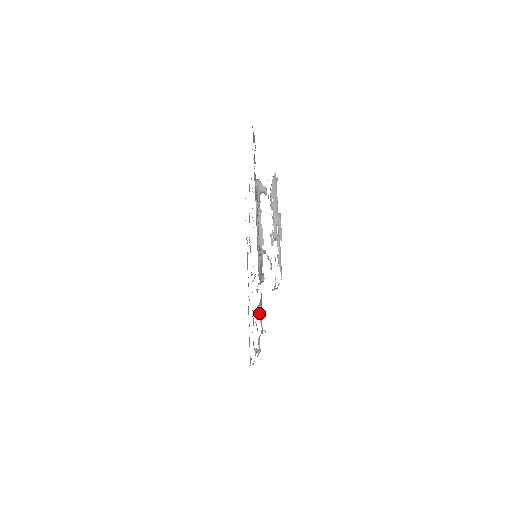
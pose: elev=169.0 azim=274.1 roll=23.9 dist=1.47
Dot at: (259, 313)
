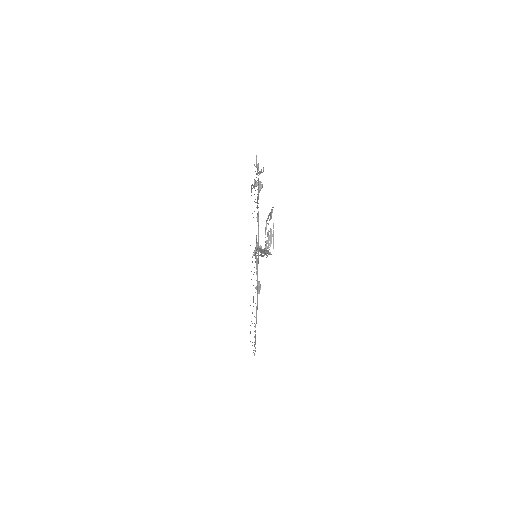
Dot at: (256, 167)
